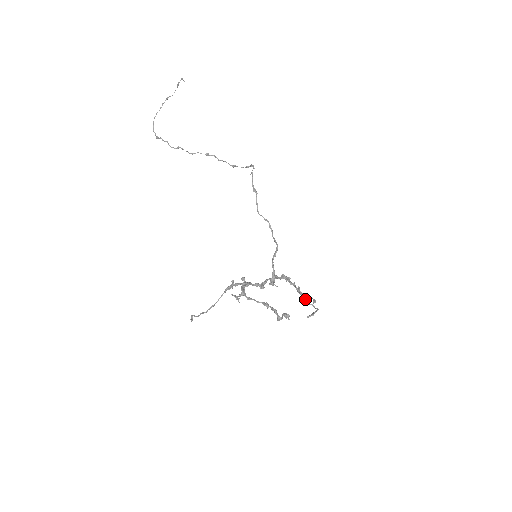
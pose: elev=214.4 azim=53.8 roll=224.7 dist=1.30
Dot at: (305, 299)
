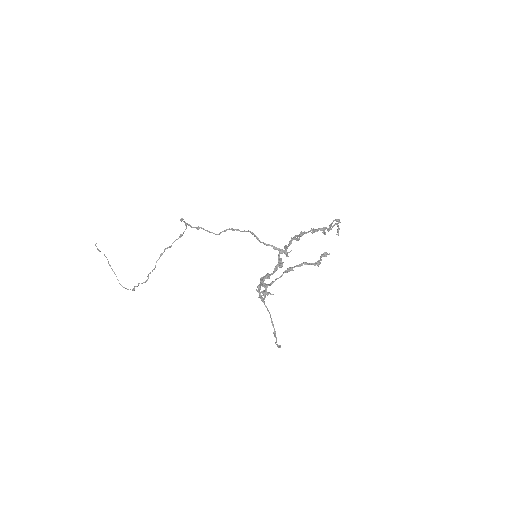
Dot at: (324, 229)
